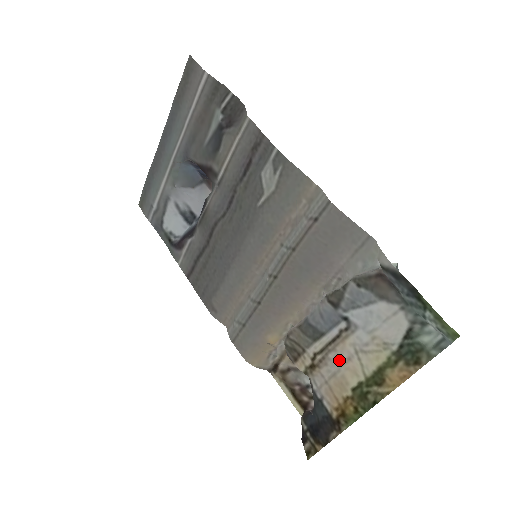
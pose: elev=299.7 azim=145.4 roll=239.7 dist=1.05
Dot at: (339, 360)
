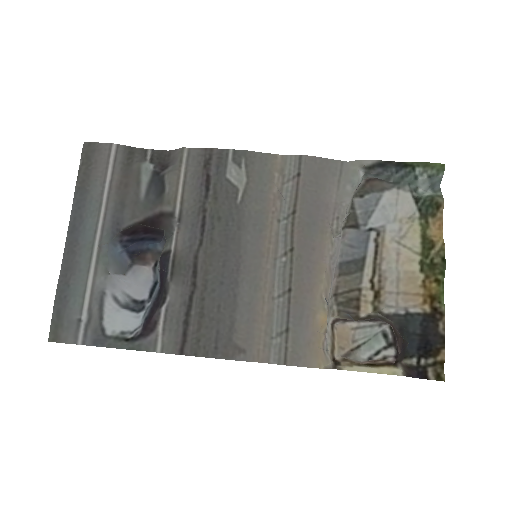
Dot at: (392, 263)
